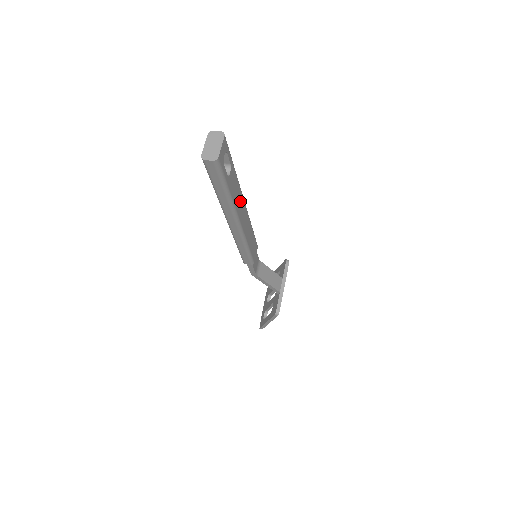
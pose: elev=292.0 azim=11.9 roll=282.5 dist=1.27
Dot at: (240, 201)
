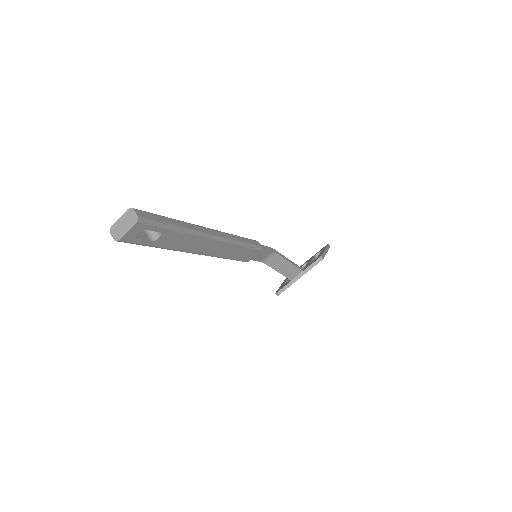
Dot at: (197, 242)
